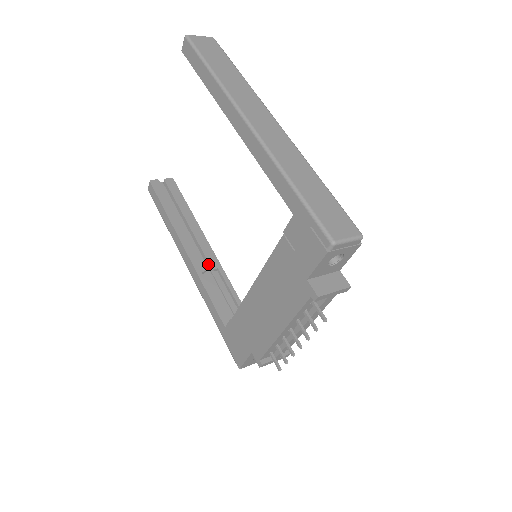
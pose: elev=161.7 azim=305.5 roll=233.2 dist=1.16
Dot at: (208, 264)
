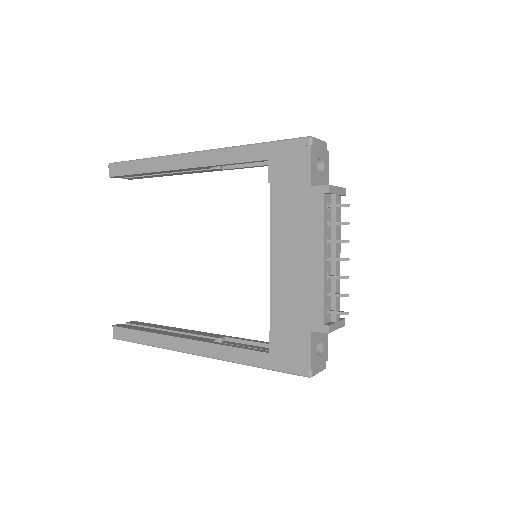
Dot at: occluded
